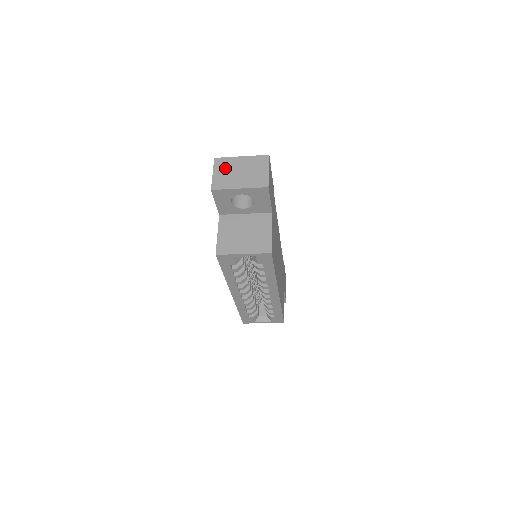
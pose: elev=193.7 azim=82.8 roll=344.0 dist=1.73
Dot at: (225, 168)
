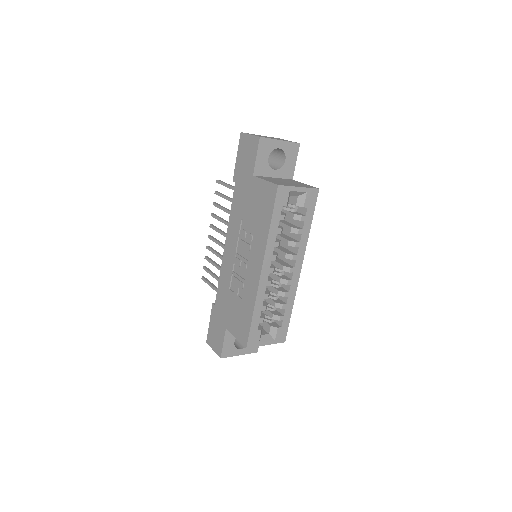
Dot at: occluded
